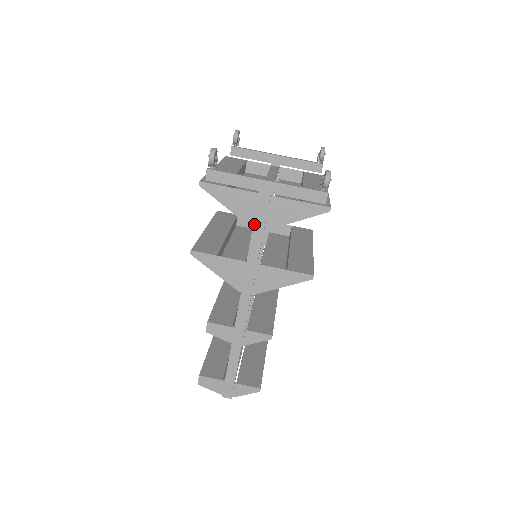
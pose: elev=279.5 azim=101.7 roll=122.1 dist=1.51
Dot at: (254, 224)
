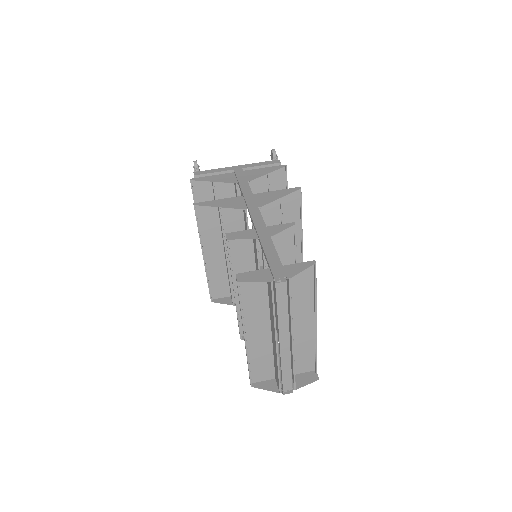
Dot at: (238, 179)
